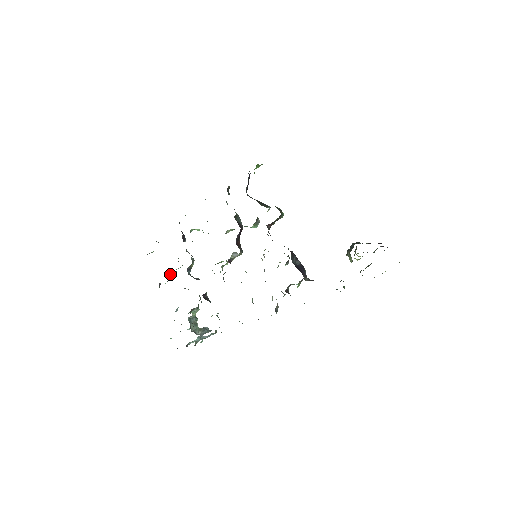
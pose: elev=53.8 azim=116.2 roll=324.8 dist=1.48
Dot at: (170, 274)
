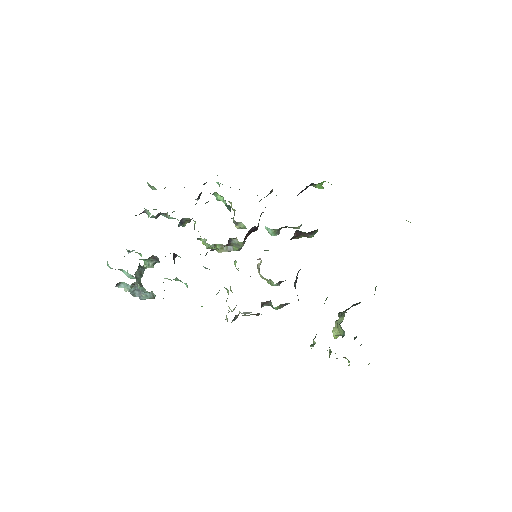
Dot at: (159, 213)
